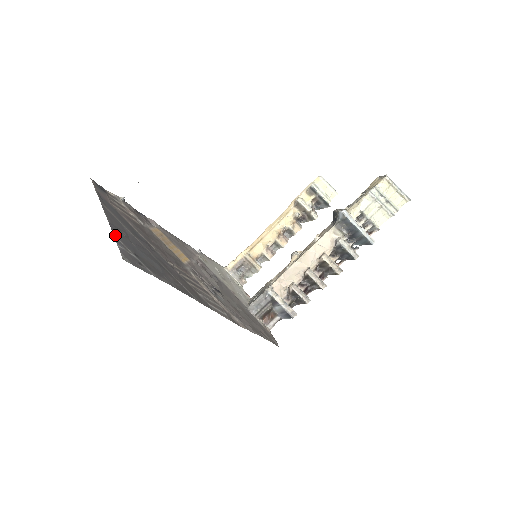
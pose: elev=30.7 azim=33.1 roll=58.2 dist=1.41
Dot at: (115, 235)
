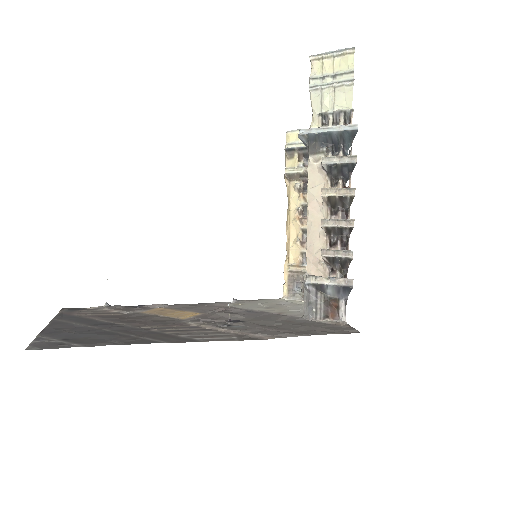
Dot at: (41, 335)
